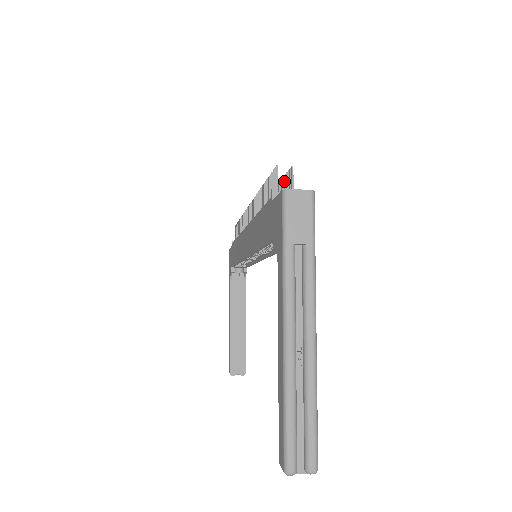
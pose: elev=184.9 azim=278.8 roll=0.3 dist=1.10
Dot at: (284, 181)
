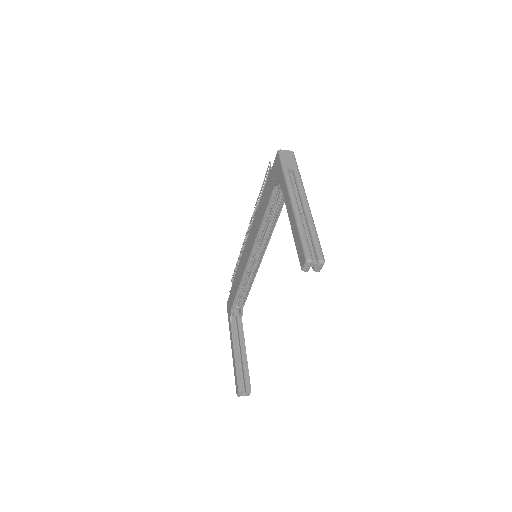
Dot at: occluded
